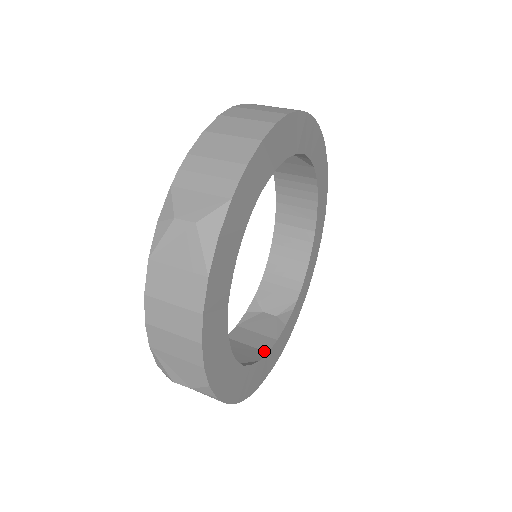
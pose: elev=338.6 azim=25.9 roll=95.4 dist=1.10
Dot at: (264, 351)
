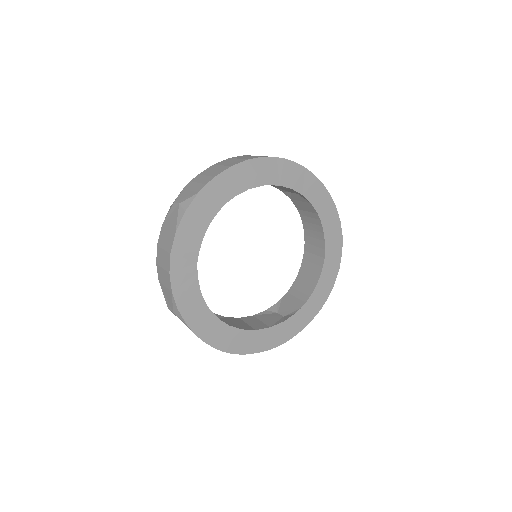
Dot at: (254, 329)
